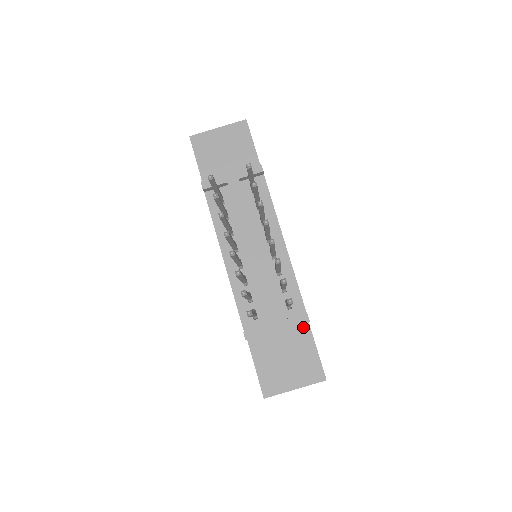
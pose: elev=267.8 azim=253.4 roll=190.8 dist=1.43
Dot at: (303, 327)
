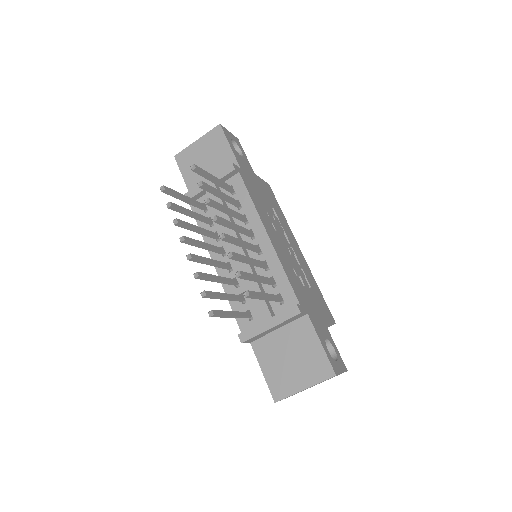
Dot at: (303, 321)
